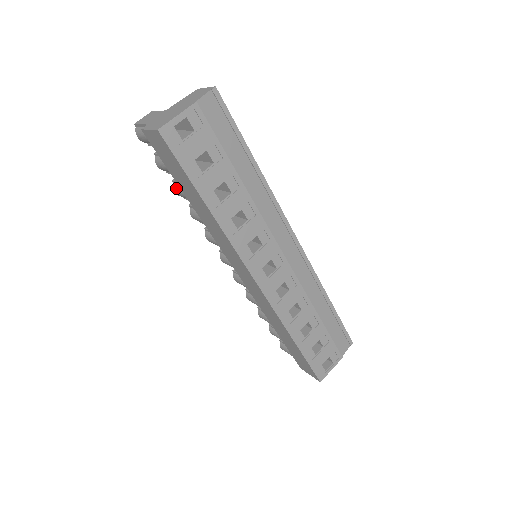
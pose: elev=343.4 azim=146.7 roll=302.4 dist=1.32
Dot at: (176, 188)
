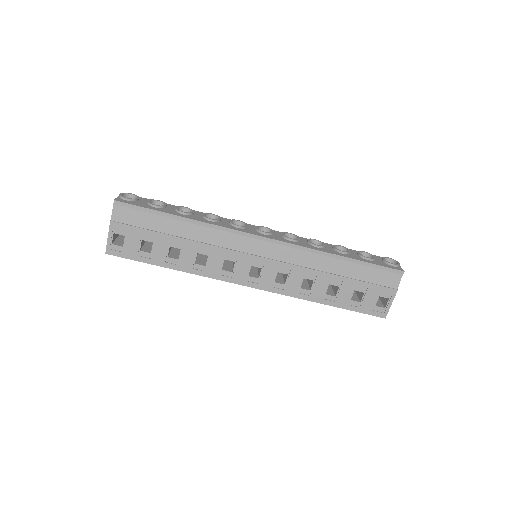
Dot at: occluded
